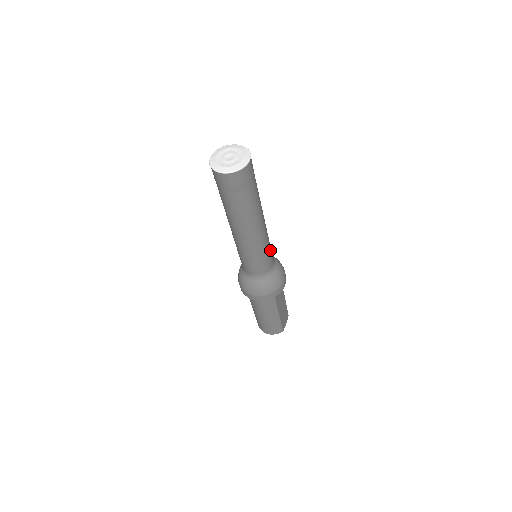
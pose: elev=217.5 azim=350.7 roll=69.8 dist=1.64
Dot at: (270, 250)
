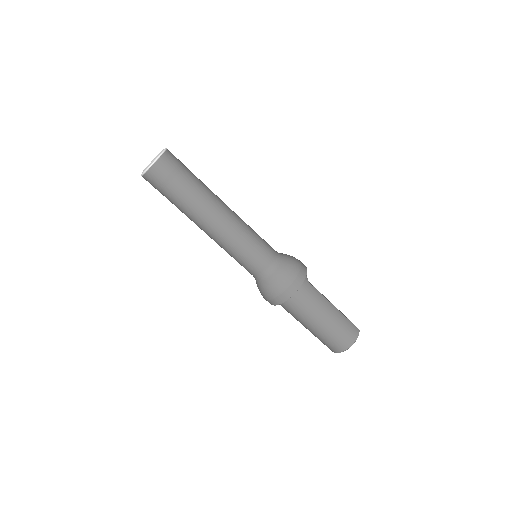
Dot at: occluded
